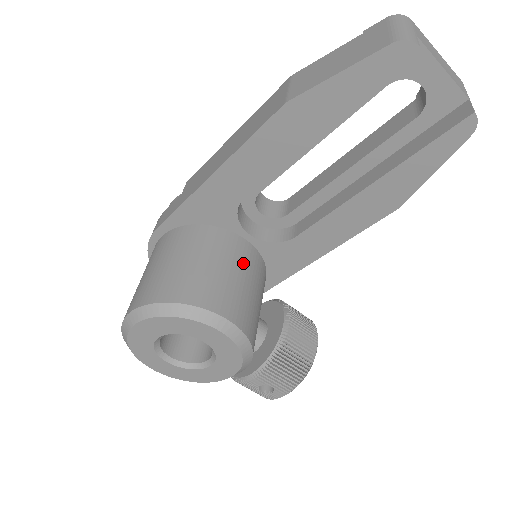
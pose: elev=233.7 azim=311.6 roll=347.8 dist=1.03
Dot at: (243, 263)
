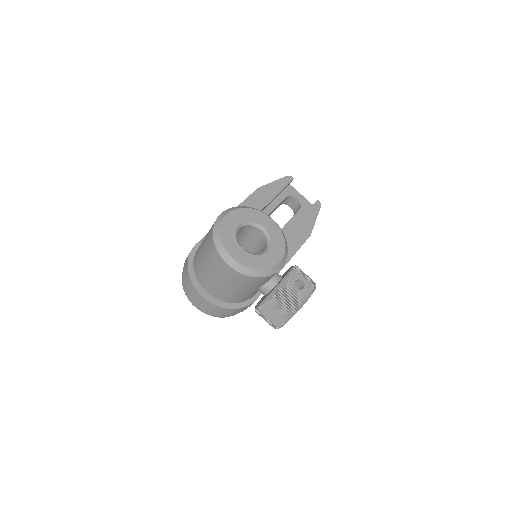
Dot at: occluded
